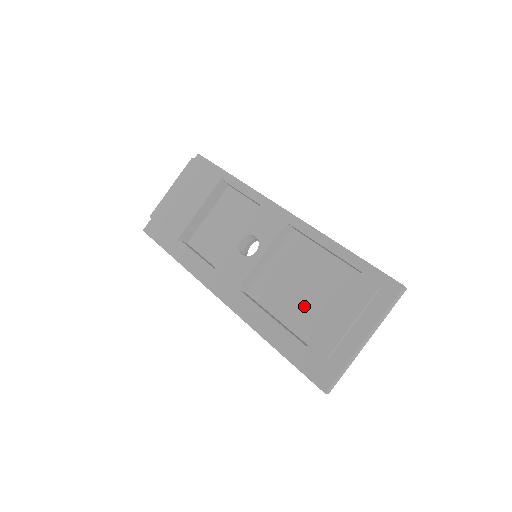
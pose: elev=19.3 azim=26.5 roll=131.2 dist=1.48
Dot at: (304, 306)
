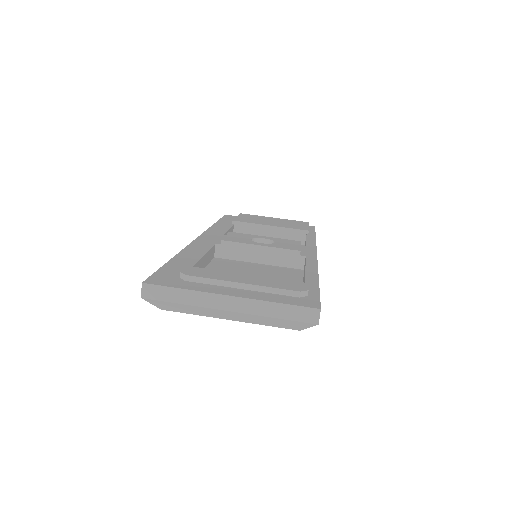
Dot at: occluded
